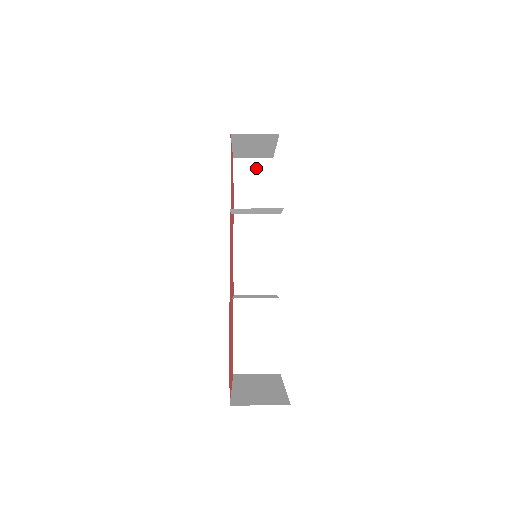
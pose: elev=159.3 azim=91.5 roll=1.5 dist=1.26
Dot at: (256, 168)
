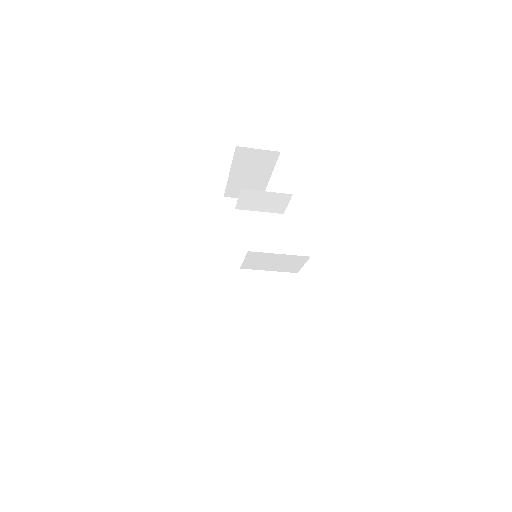
Dot at: occluded
